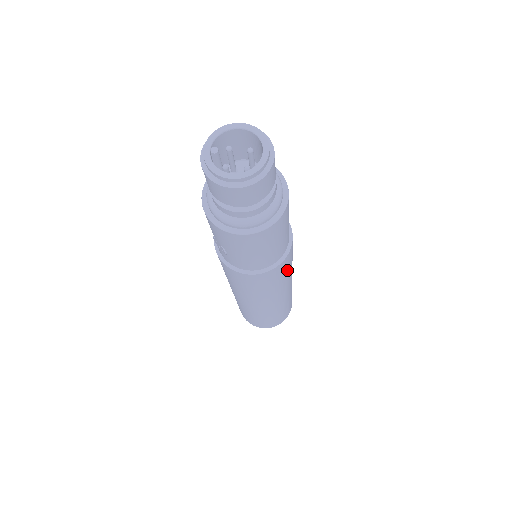
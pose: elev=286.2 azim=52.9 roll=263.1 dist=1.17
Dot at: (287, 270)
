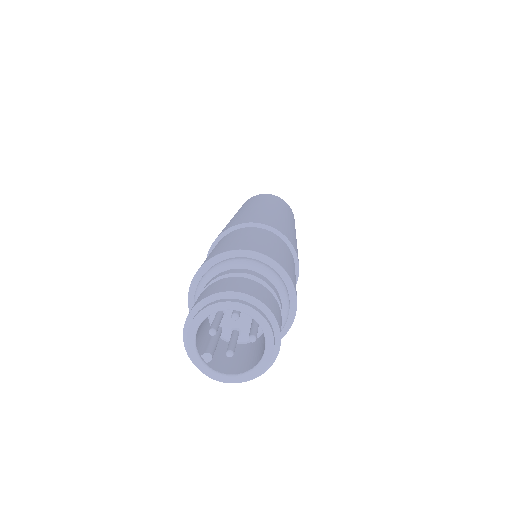
Dot at: occluded
